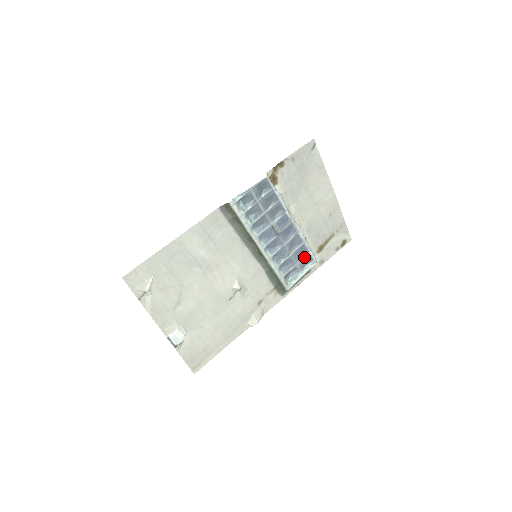
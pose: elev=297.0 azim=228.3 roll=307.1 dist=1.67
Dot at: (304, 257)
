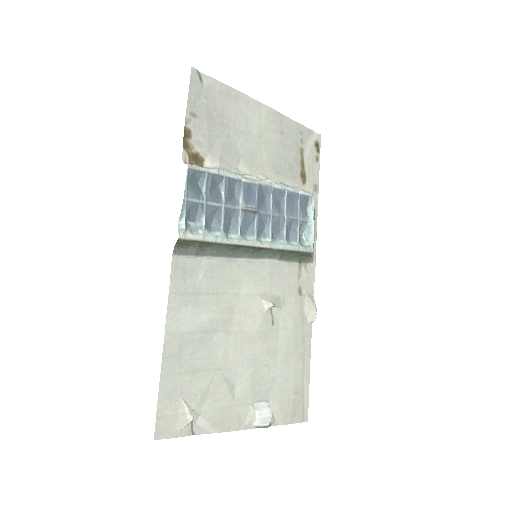
Dot at: (299, 204)
